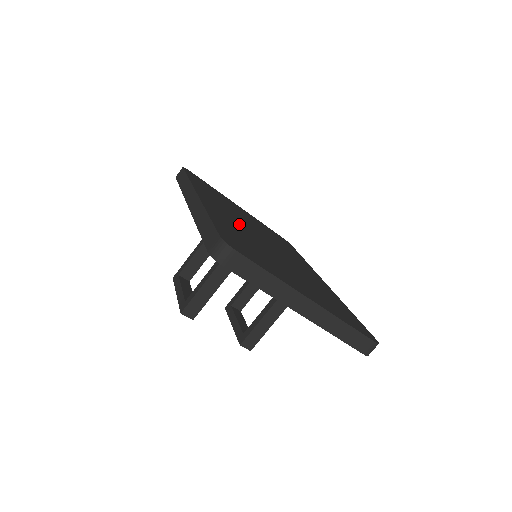
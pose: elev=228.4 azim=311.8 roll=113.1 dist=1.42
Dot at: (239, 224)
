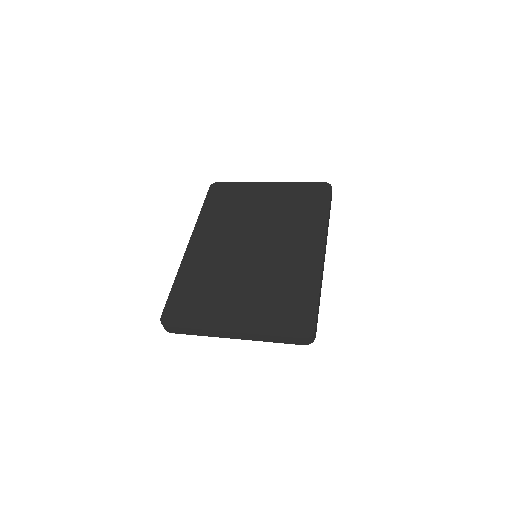
Dot at: (222, 250)
